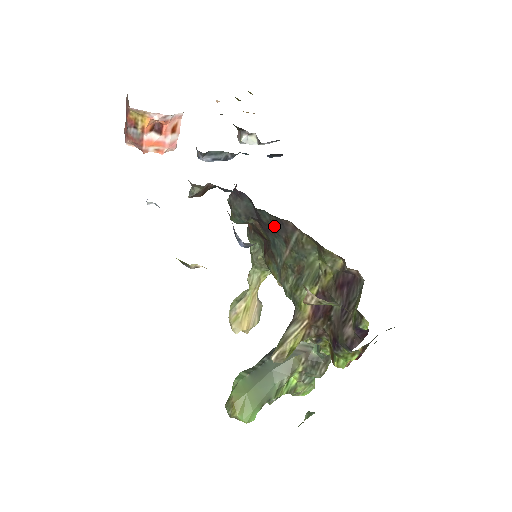
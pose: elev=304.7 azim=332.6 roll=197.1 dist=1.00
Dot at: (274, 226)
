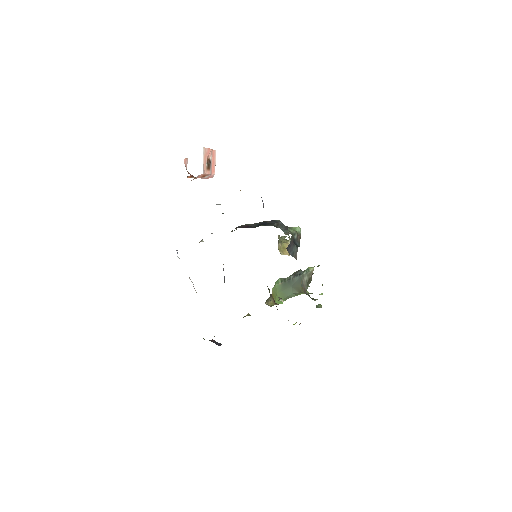
Dot at: occluded
